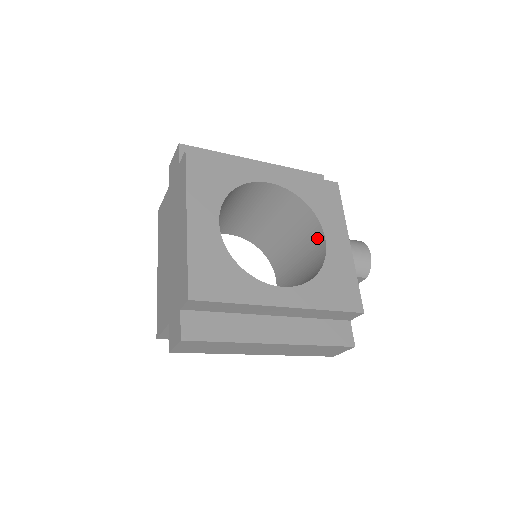
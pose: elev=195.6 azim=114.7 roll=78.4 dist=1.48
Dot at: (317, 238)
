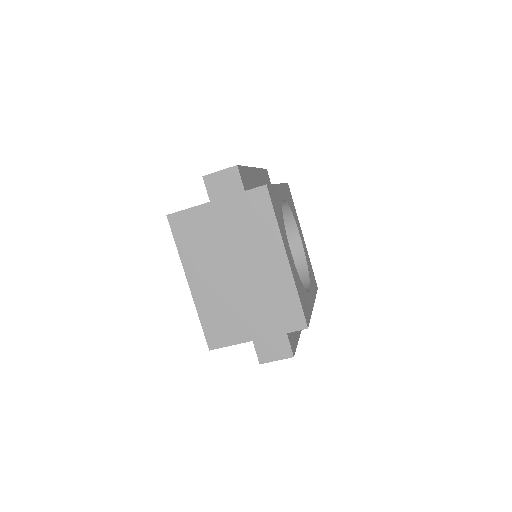
Dot at: (290, 236)
